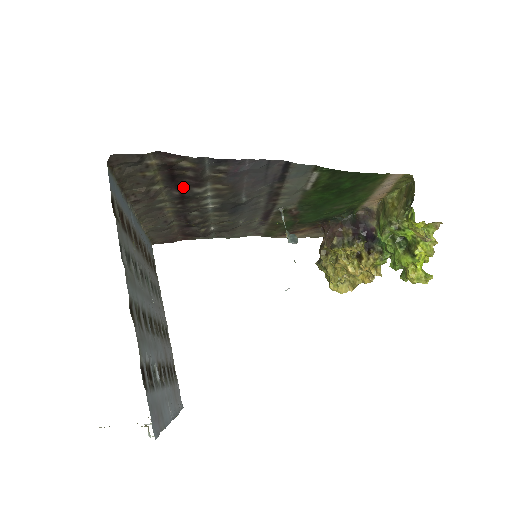
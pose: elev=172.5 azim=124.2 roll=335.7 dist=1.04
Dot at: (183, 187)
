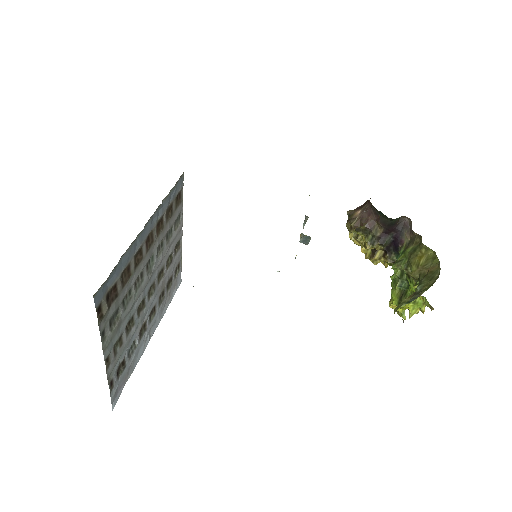
Dot at: occluded
